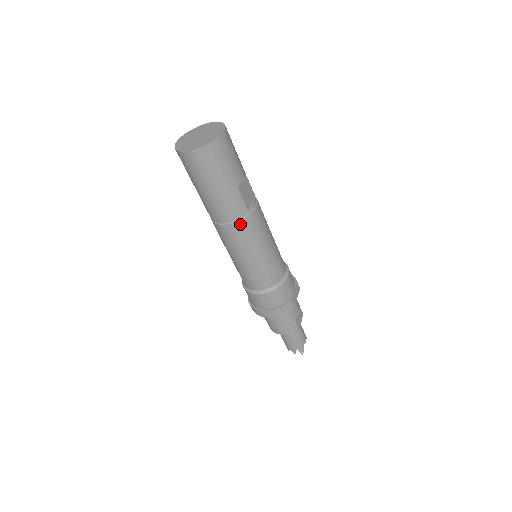
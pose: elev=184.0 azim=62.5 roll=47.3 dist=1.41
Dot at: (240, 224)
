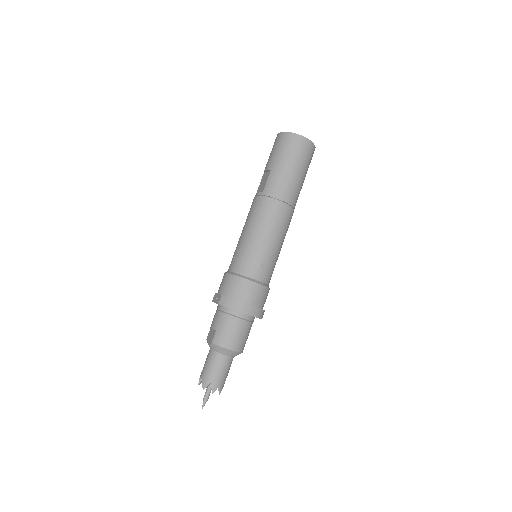
Dot at: (290, 210)
